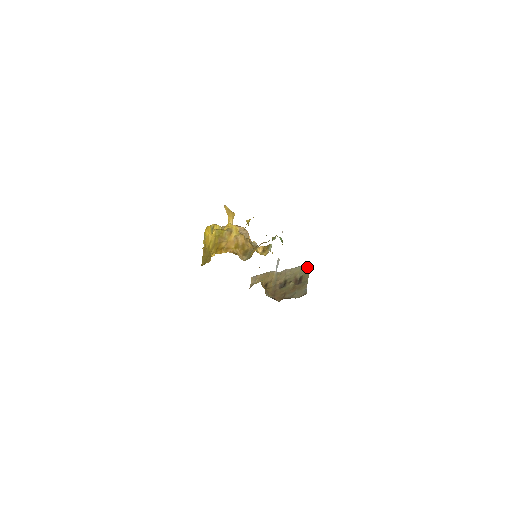
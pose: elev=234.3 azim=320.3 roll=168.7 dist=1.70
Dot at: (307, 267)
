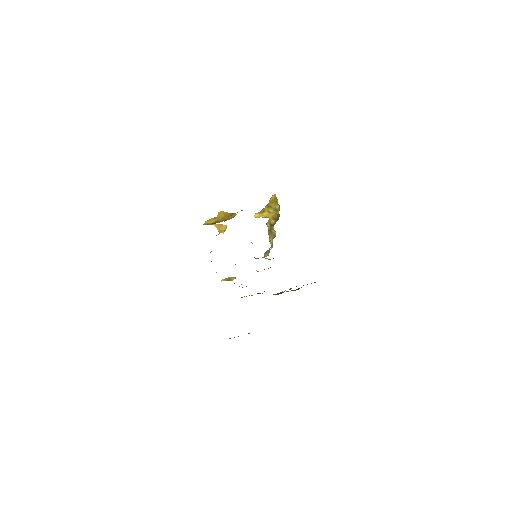
Dot at: occluded
